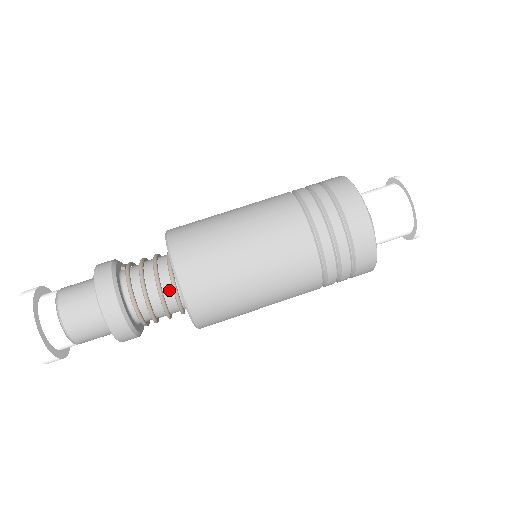
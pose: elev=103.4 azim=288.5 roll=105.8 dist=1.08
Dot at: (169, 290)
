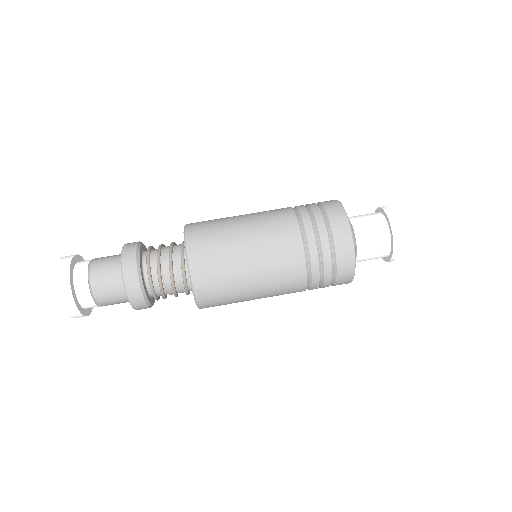
Dot at: (178, 255)
